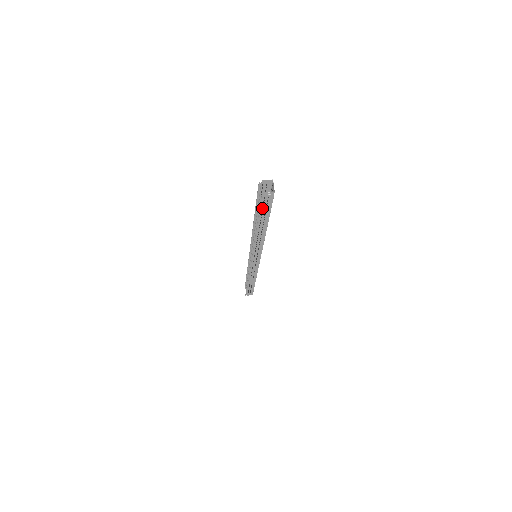
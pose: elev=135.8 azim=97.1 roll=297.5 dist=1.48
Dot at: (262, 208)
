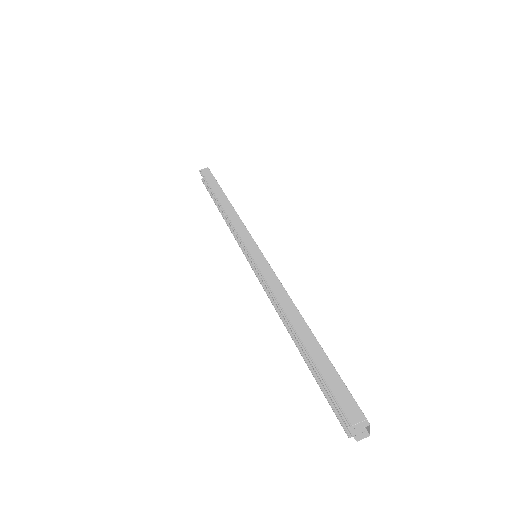
Dot at: occluded
